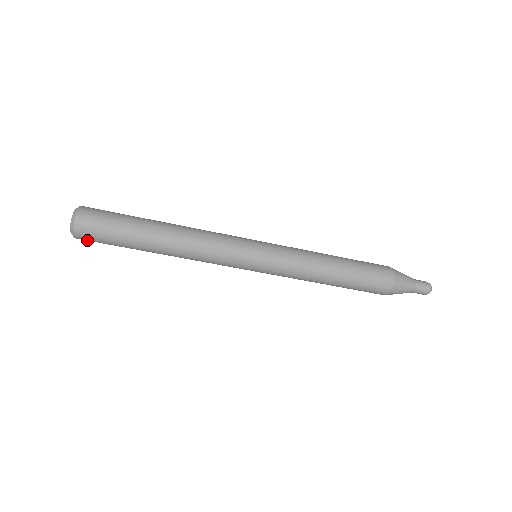
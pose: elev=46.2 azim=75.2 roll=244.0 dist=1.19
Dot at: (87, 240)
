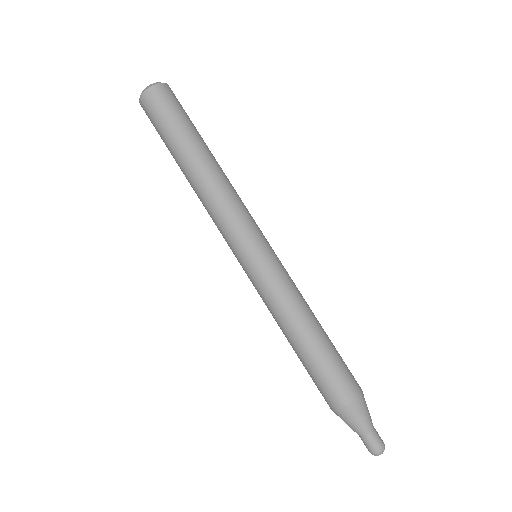
Dot at: (146, 114)
